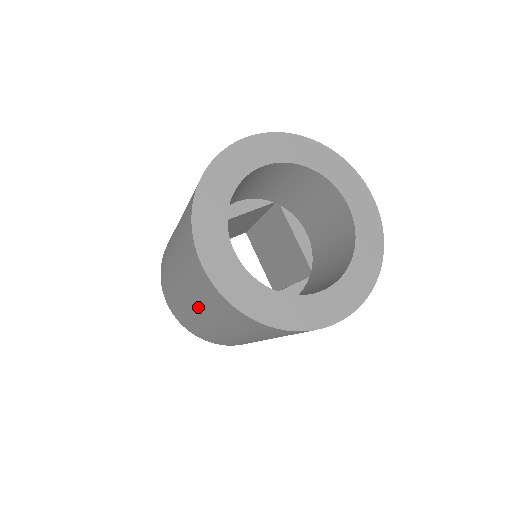
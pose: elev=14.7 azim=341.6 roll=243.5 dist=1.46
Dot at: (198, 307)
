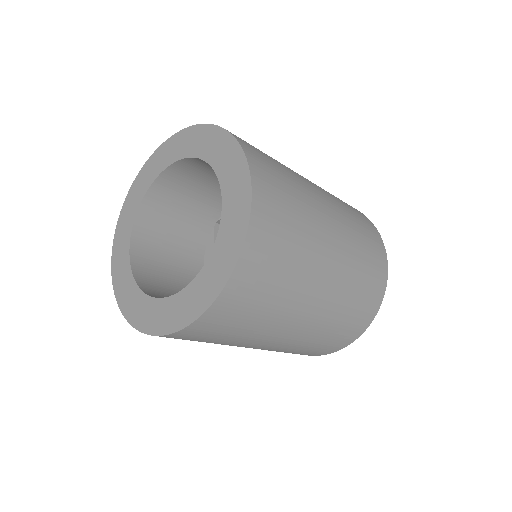
Dot at: occluded
